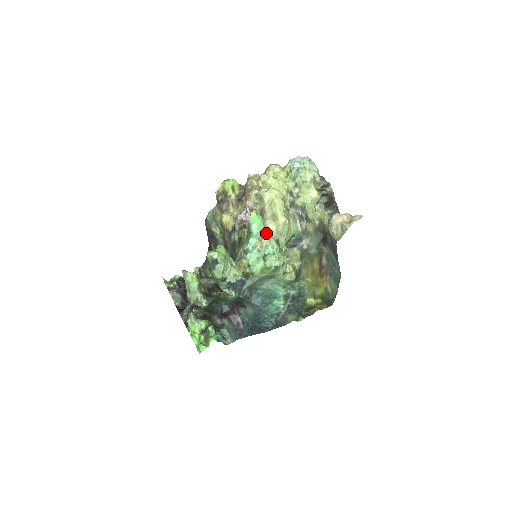
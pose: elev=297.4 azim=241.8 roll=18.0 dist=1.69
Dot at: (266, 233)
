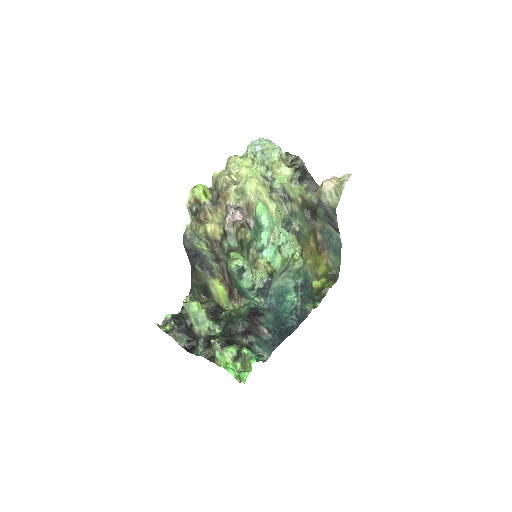
Dot at: occluded
